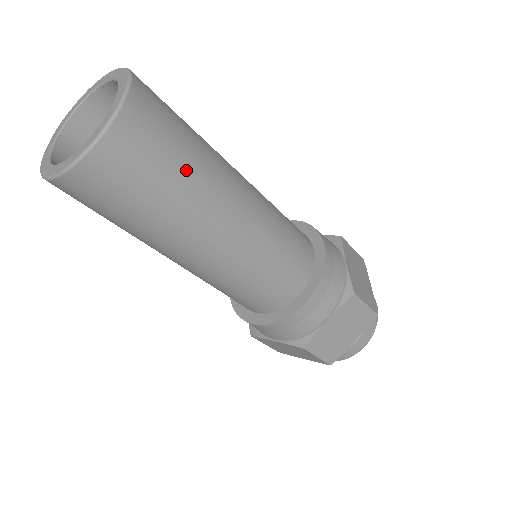
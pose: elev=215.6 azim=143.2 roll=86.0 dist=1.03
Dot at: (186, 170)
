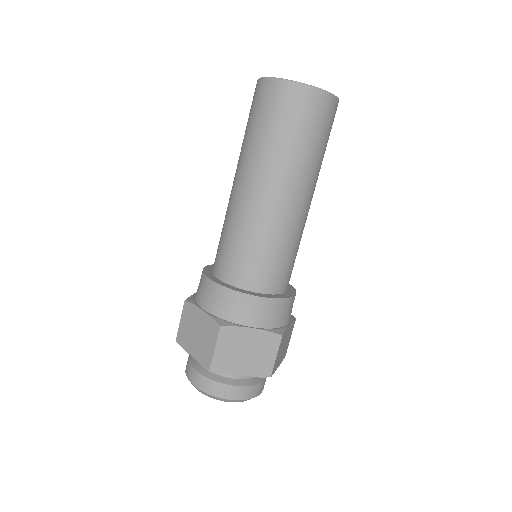
Dot at: (314, 150)
